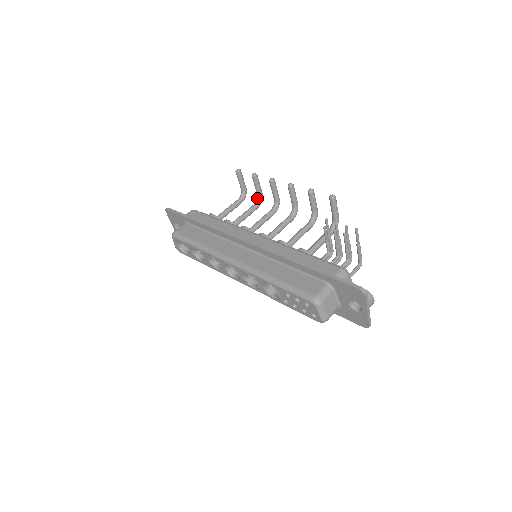
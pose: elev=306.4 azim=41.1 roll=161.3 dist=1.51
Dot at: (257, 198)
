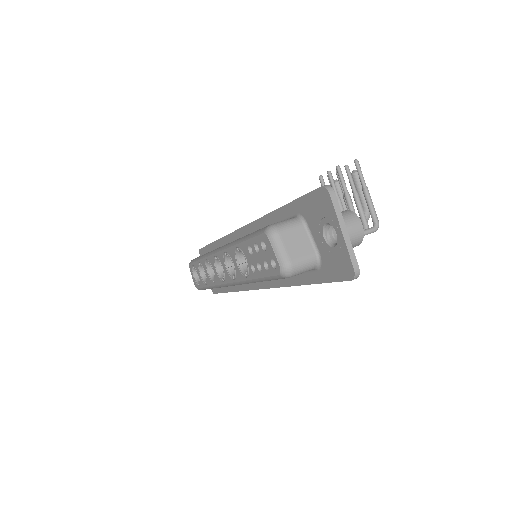
Dot at: occluded
